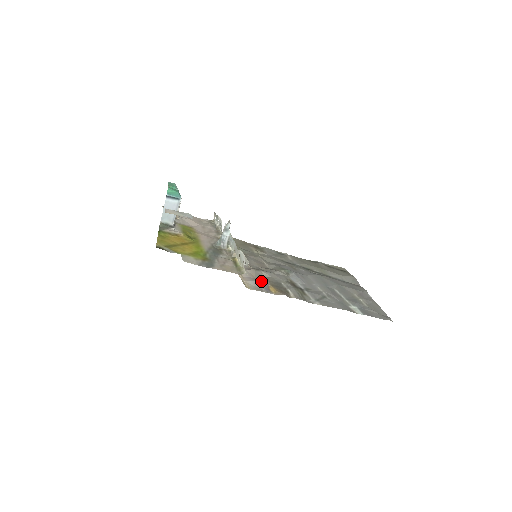
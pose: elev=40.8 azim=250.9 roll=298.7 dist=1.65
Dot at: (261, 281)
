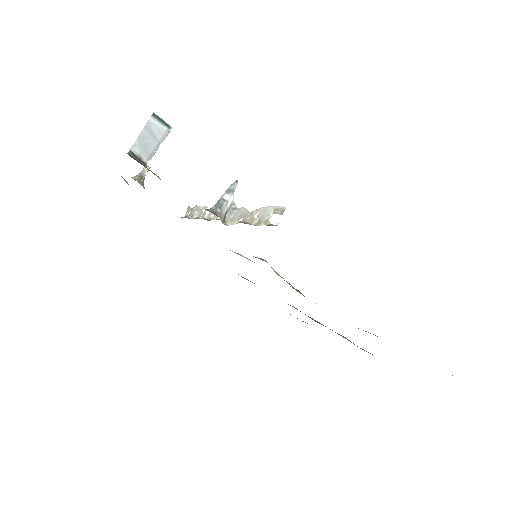
Dot at: occluded
